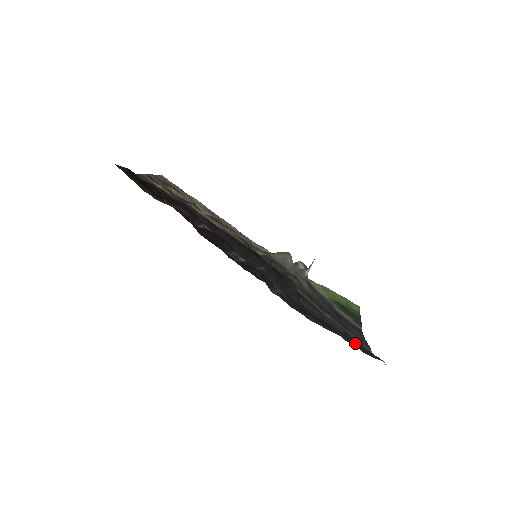
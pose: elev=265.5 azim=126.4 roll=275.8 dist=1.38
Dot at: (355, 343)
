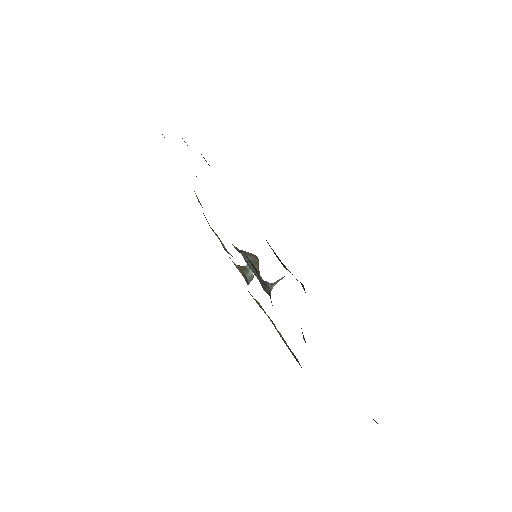
Dot at: occluded
